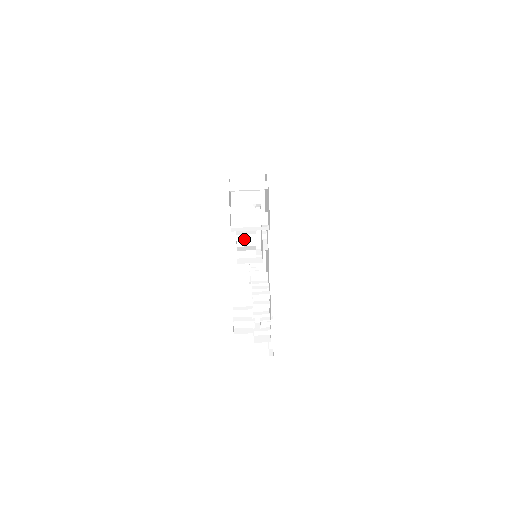
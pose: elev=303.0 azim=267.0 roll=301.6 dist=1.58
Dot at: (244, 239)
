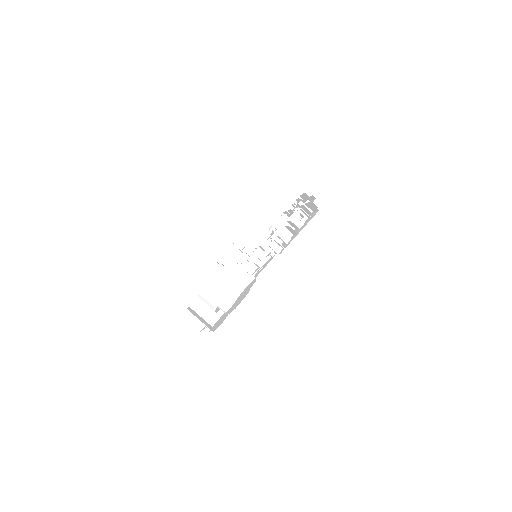
Dot at: occluded
